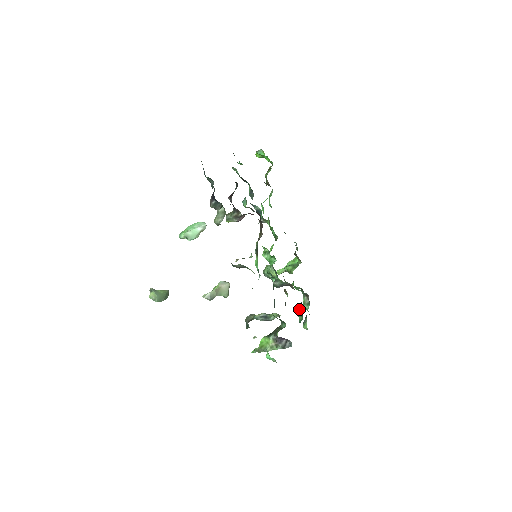
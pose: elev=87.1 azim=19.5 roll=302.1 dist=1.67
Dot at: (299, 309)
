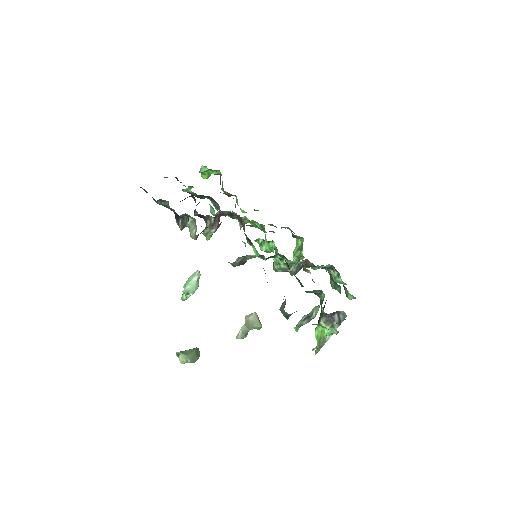
Dot at: (332, 283)
